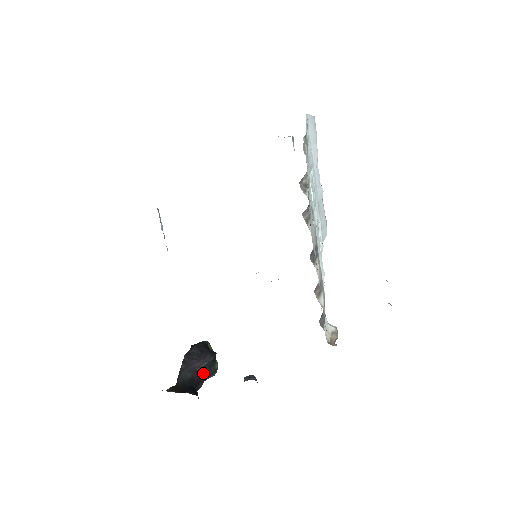
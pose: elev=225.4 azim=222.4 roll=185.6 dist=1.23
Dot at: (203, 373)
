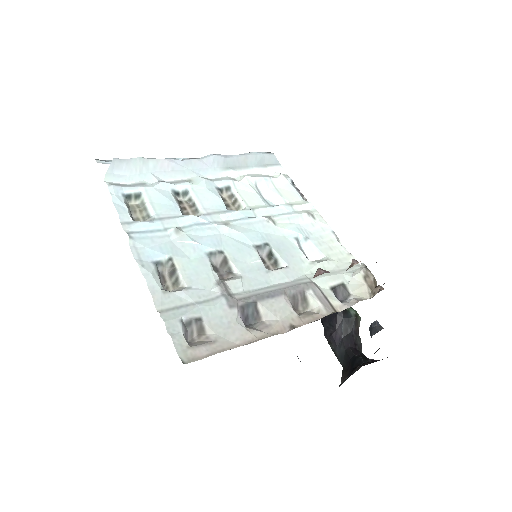
Dot at: (350, 333)
